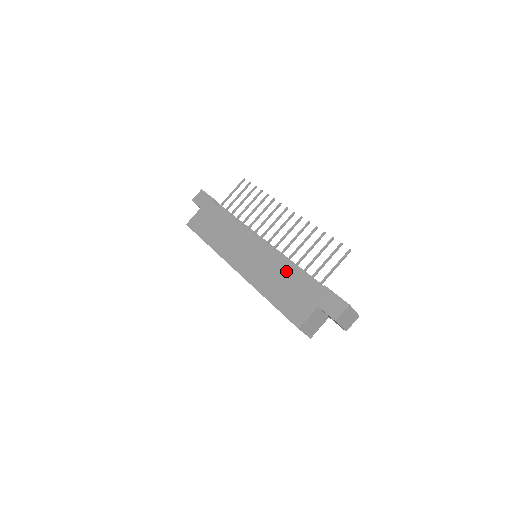
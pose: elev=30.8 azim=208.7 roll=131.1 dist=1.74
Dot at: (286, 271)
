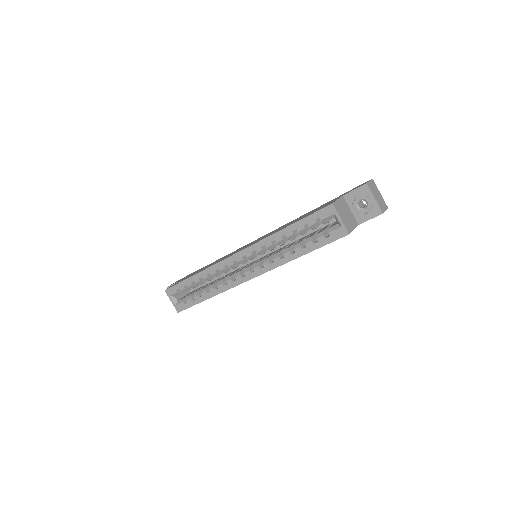
Dot at: (296, 219)
